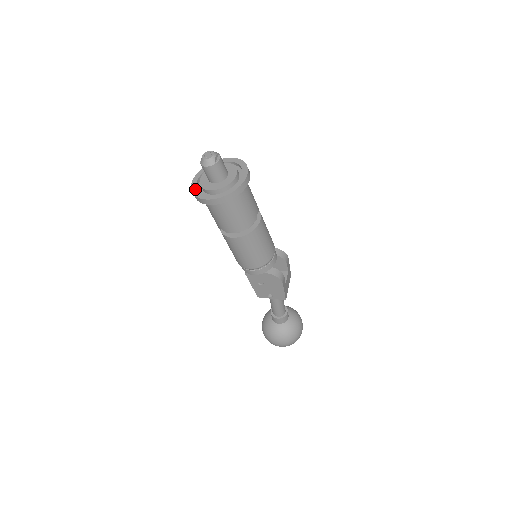
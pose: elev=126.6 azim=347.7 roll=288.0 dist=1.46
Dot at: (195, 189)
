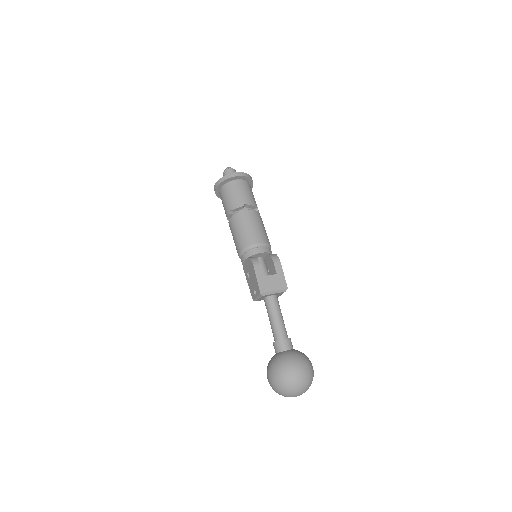
Dot at: occluded
